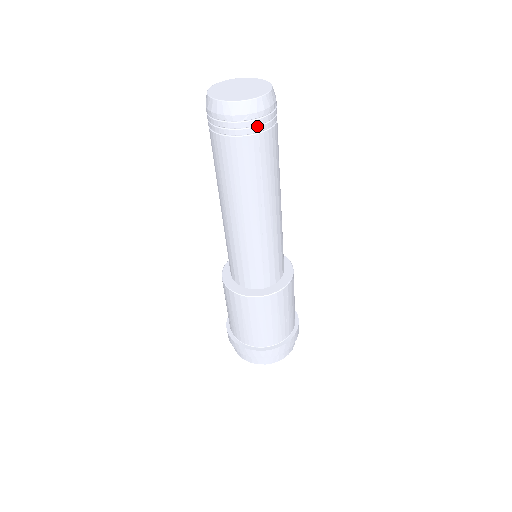
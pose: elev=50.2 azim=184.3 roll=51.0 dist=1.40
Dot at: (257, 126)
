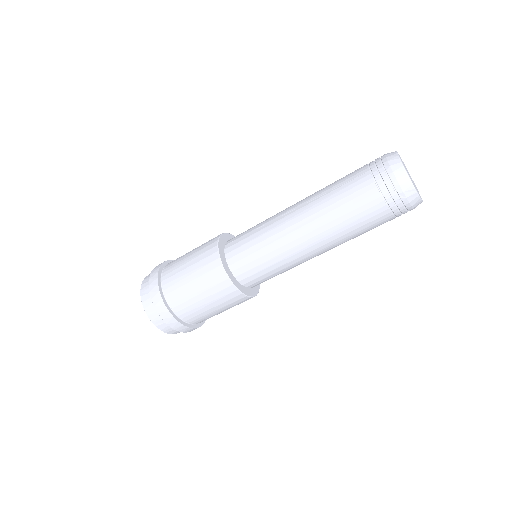
Dot at: occluded
